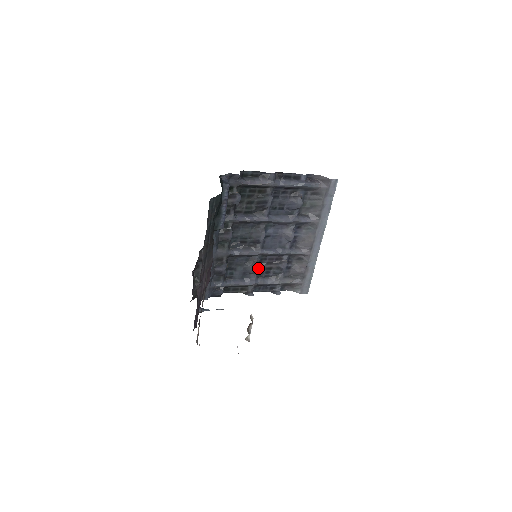
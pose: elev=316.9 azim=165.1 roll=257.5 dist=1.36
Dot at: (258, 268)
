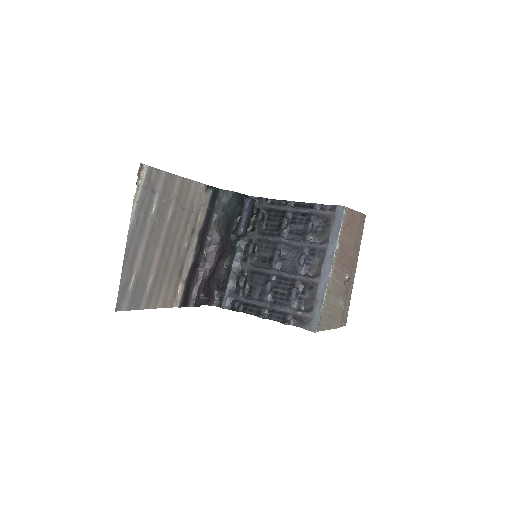
Dot at: (270, 288)
